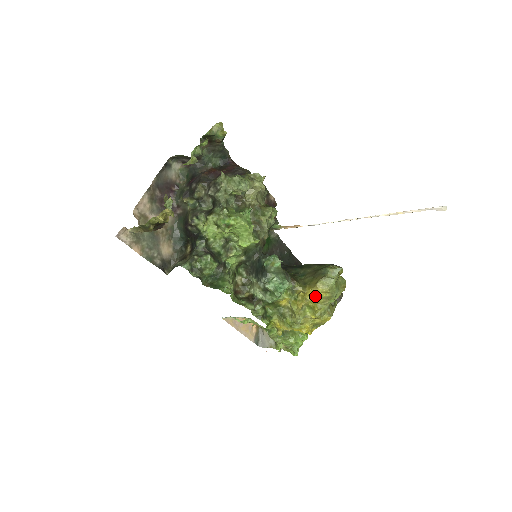
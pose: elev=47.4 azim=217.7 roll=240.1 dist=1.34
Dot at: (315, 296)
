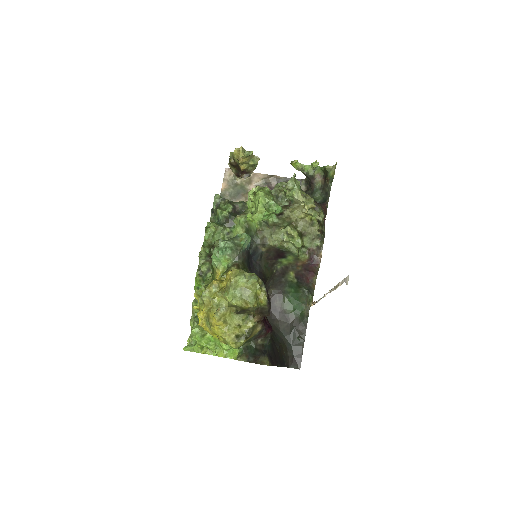
Dot at: occluded
